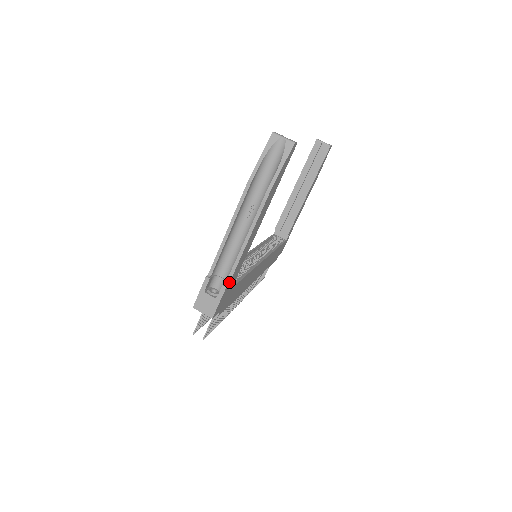
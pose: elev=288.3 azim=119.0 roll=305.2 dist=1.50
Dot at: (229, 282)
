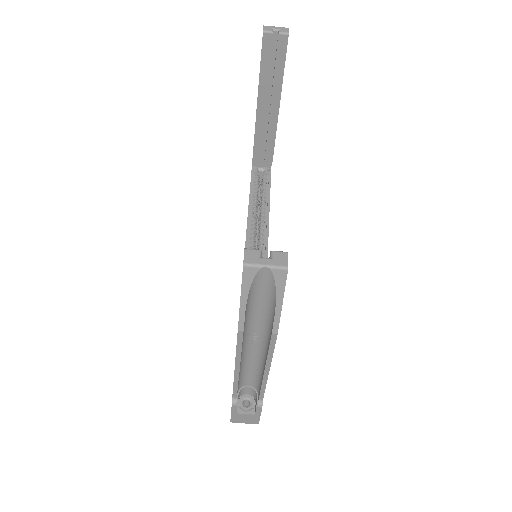
Dot at: (262, 399)
